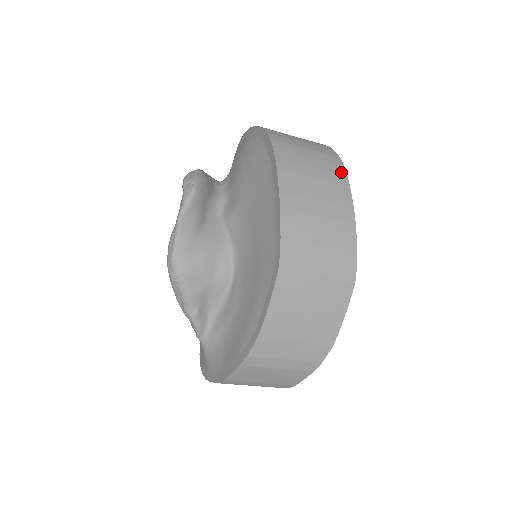
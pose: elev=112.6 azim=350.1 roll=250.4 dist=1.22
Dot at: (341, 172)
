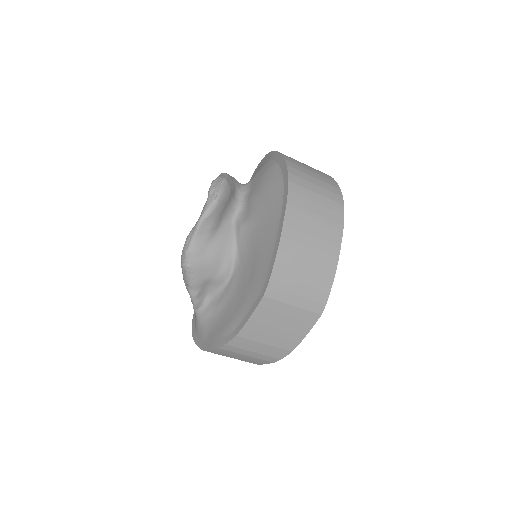
Dot at: (340, 221)
